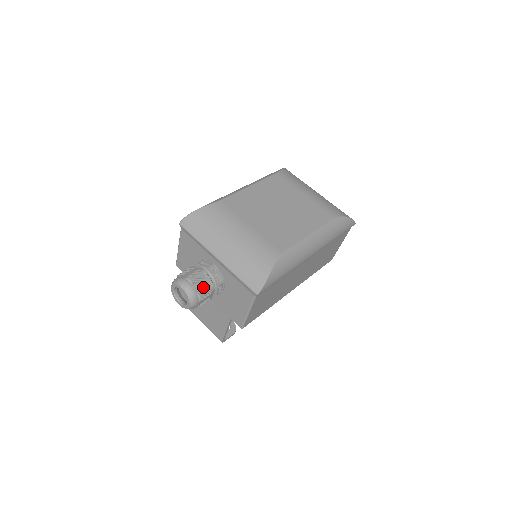
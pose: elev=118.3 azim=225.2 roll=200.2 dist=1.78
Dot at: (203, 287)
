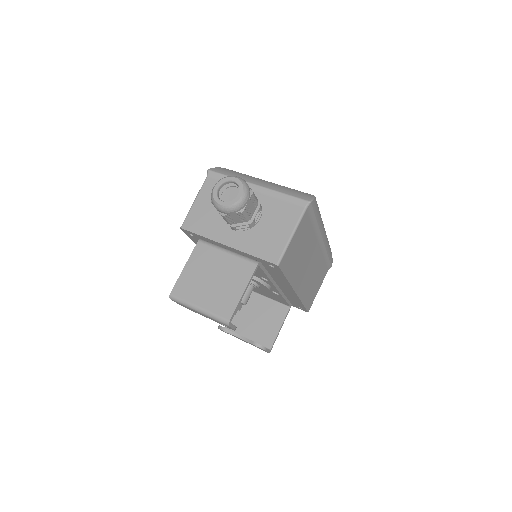
Dot at: occluded
